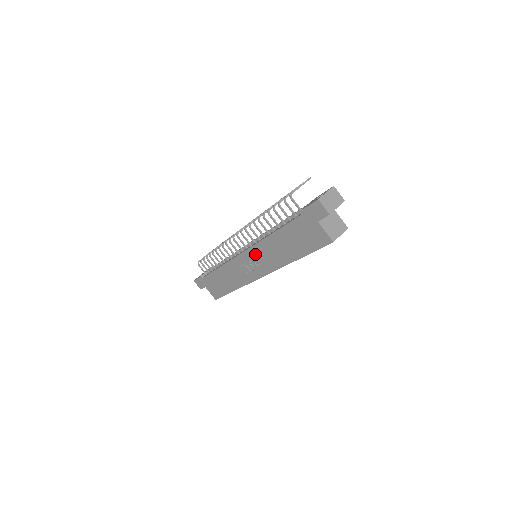
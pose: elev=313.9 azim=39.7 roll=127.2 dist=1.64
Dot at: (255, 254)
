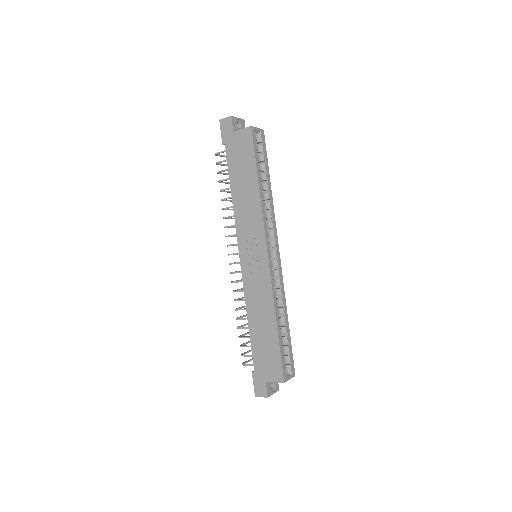
Dot at: (244, 239)
